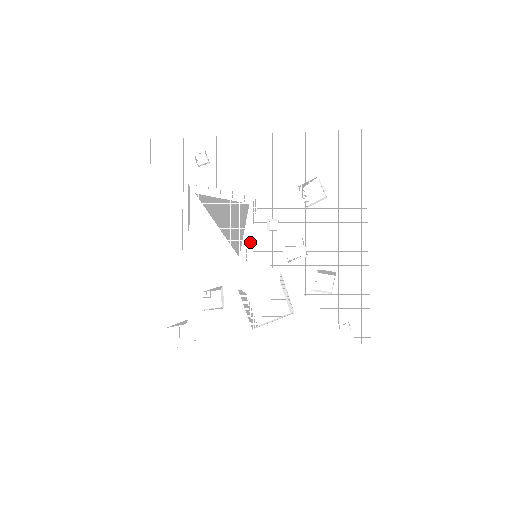
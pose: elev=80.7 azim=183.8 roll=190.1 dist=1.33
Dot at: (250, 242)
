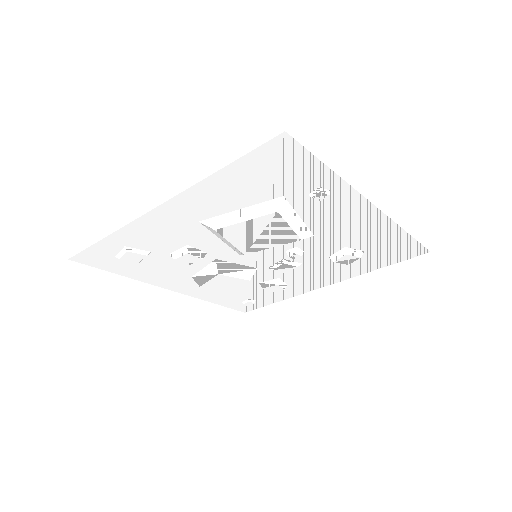
Dot at: occluded
